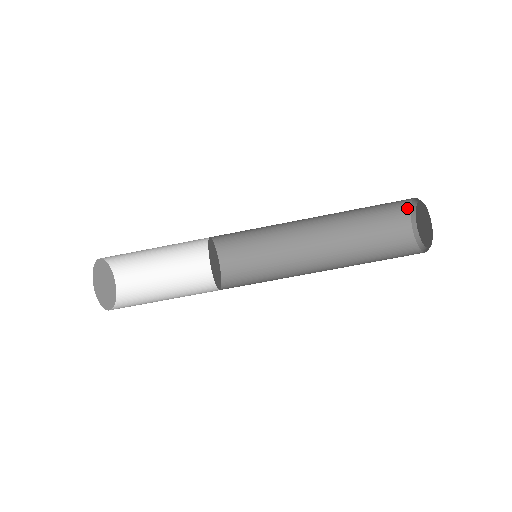
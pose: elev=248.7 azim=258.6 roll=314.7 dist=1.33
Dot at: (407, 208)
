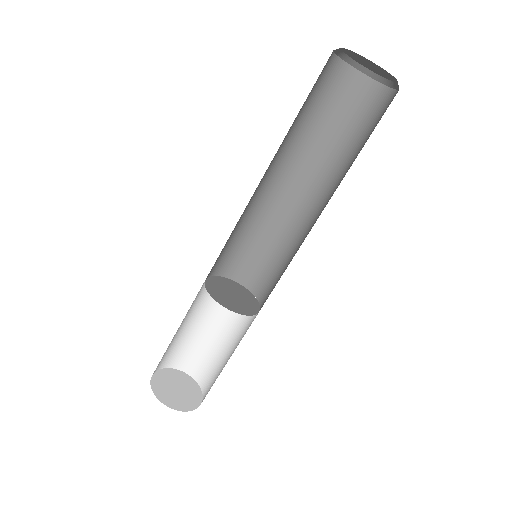
Dot at: (337, 62)
